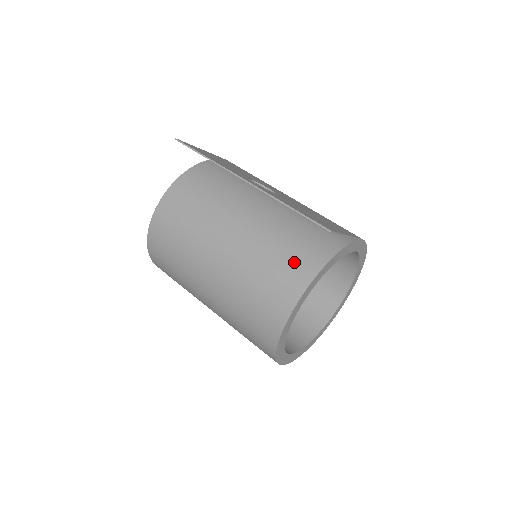
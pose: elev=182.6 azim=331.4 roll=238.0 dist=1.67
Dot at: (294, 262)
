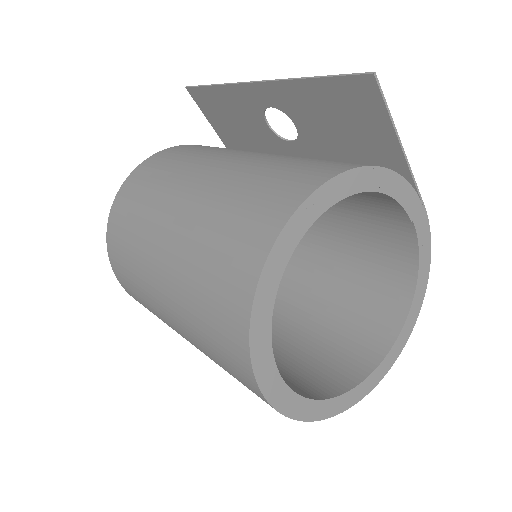
Dot at: (310, 166)
